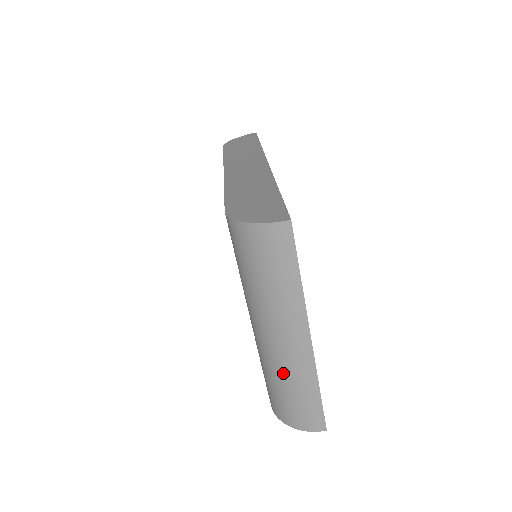
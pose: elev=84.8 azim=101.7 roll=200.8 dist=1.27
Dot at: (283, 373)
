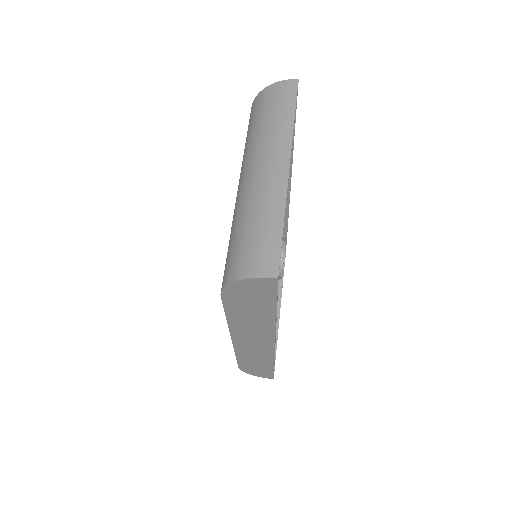
Dot at: (252, 206)
